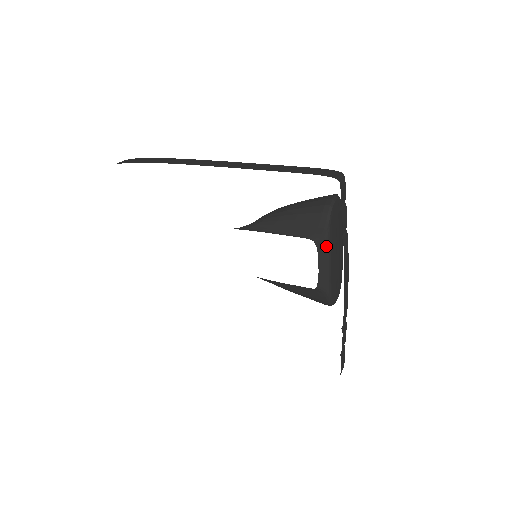
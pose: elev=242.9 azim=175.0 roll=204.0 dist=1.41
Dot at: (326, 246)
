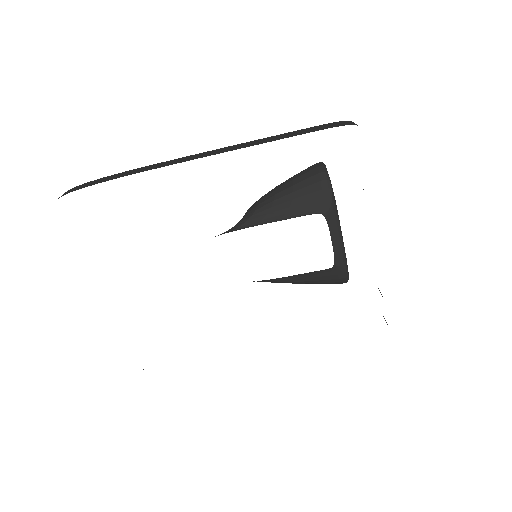
Dot at: (335, 216)
